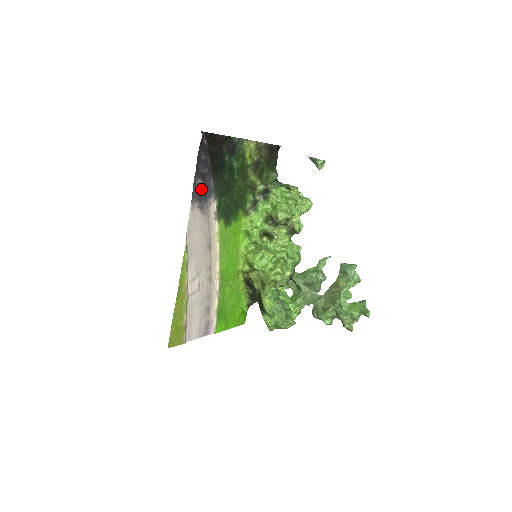
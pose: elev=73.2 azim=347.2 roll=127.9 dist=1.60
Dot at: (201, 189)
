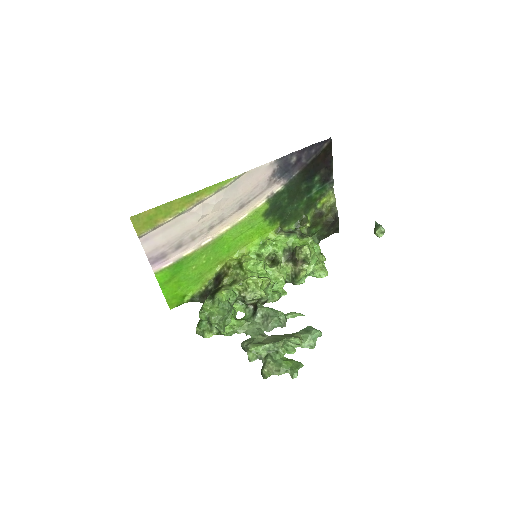
Dot at: (289, 164)
